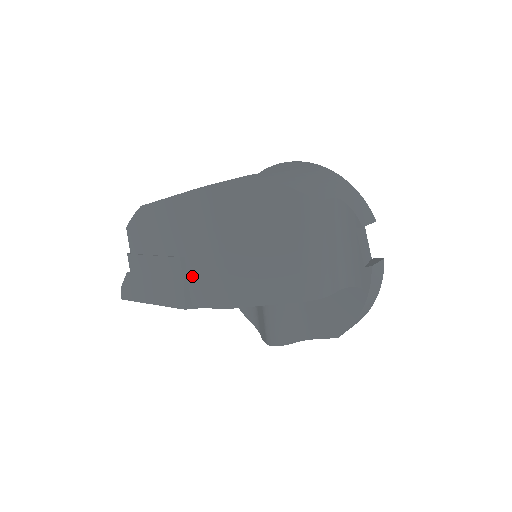
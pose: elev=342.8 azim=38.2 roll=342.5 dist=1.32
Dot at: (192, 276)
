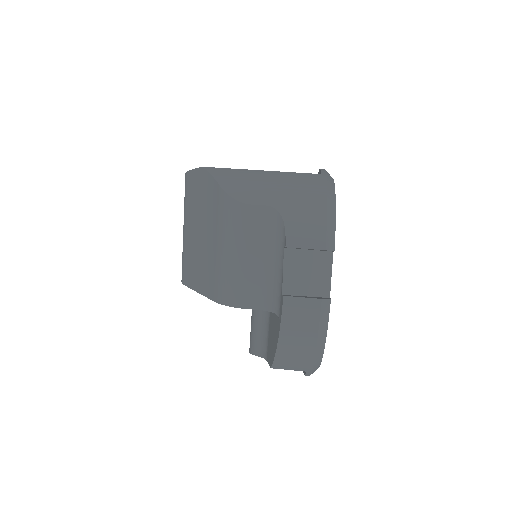
Dot at: occluded
